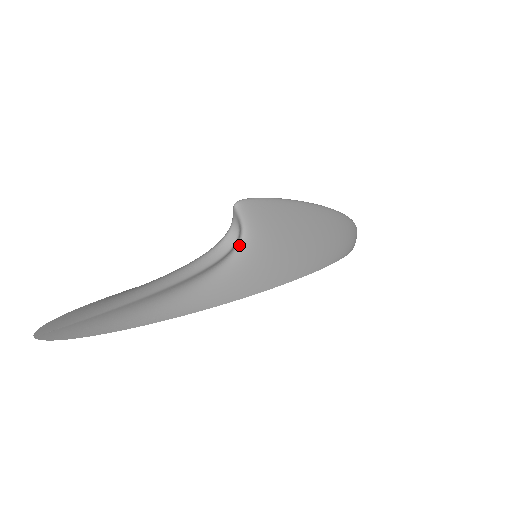
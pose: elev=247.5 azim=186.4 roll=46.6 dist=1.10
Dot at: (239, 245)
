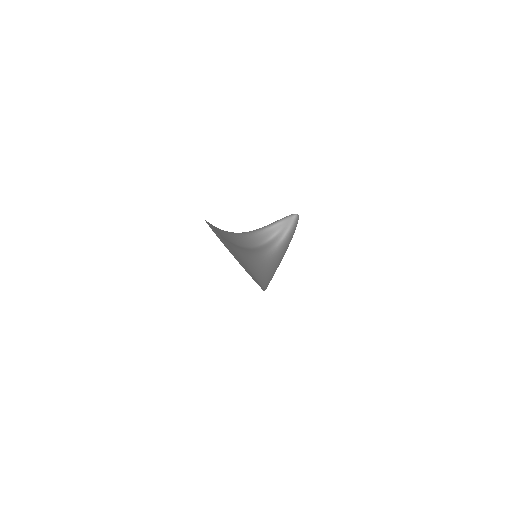
Dot at: (278, 245)
